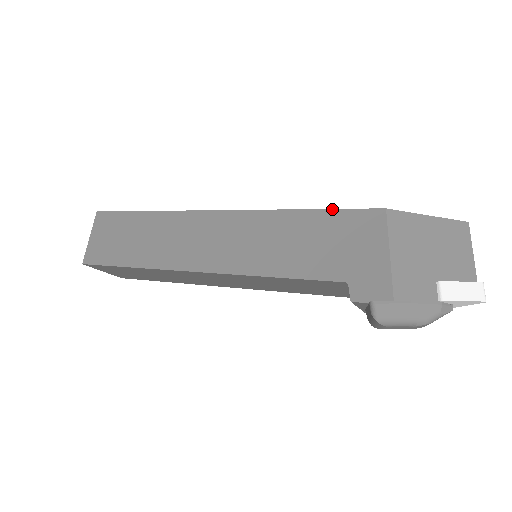
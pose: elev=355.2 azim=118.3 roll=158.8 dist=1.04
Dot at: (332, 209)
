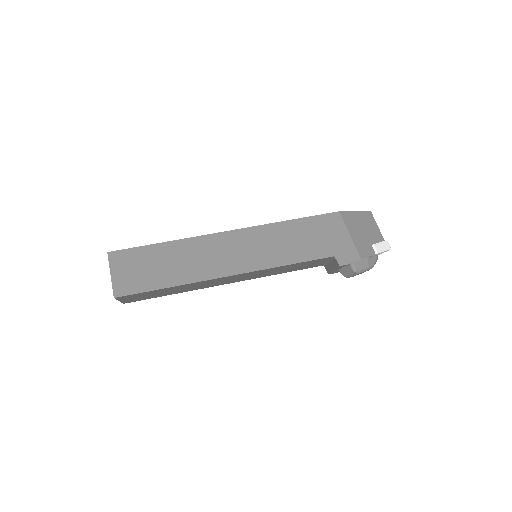
Dot at: (309, 217)
